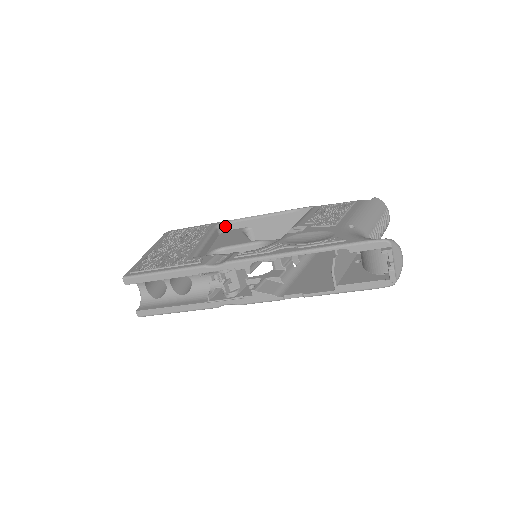
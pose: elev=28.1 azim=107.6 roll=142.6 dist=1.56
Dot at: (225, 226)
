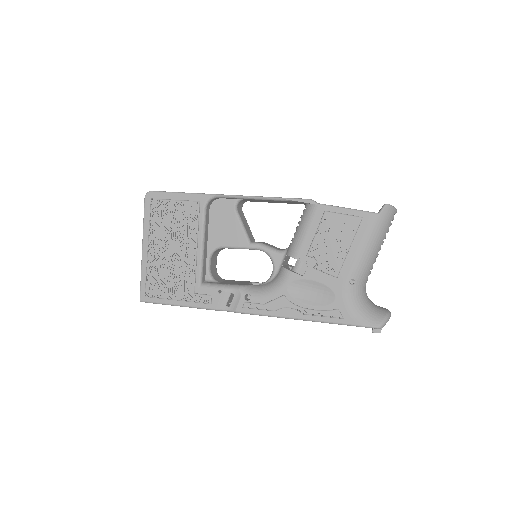
Dot at: (214, 199)
